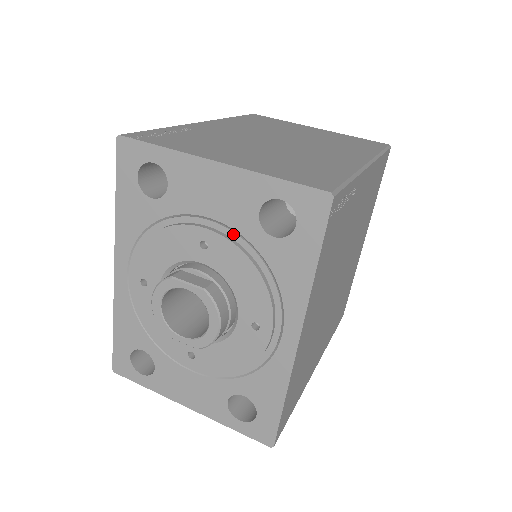
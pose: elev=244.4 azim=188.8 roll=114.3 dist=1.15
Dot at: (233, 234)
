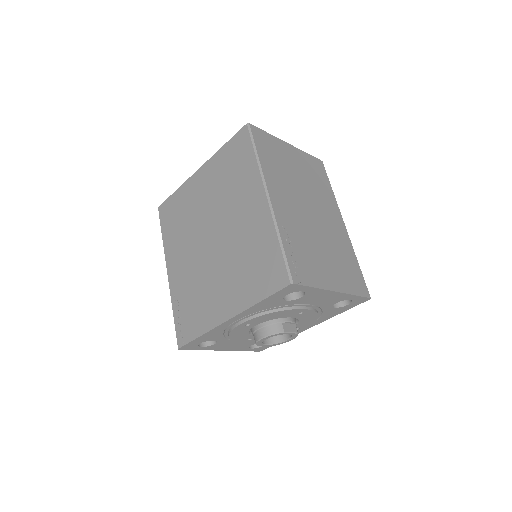
Dot at: (317, 308)
